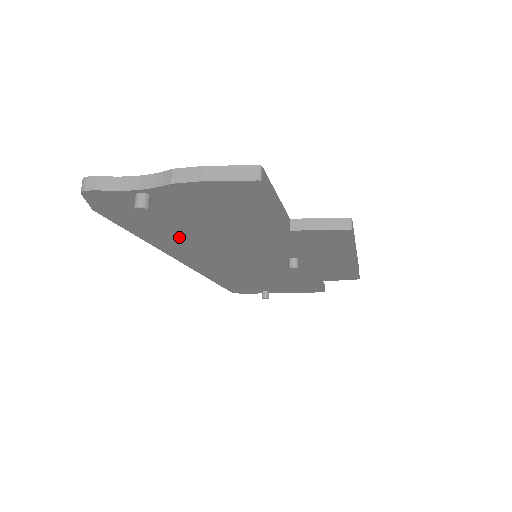
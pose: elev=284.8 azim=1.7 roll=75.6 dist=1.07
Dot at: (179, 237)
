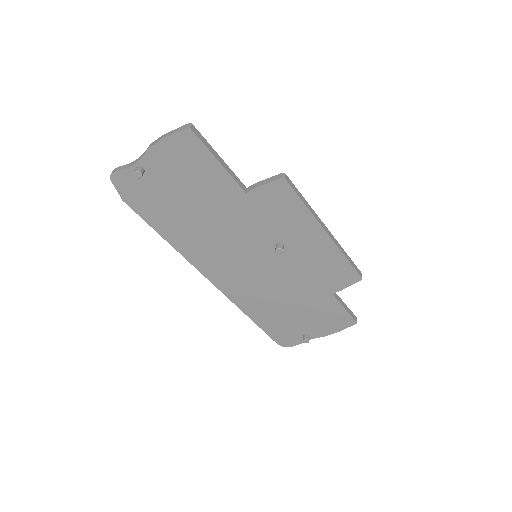
Dot at: (185, 228)
